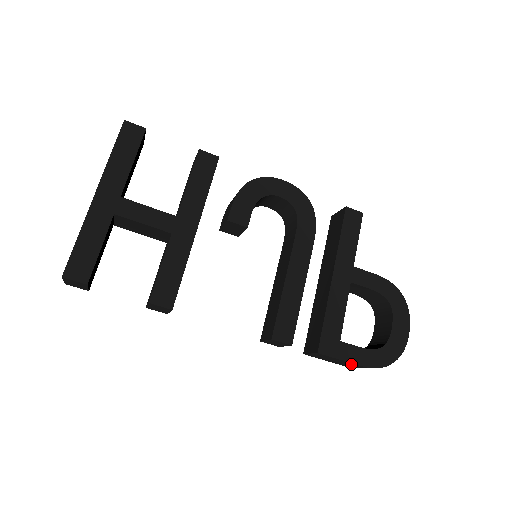
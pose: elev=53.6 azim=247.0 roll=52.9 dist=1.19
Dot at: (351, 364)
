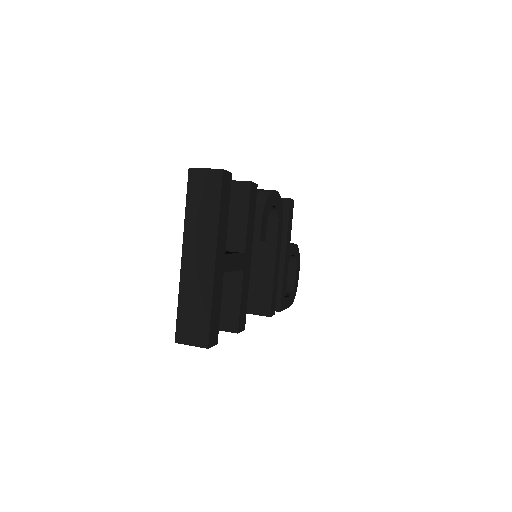
Dot at: occluded
